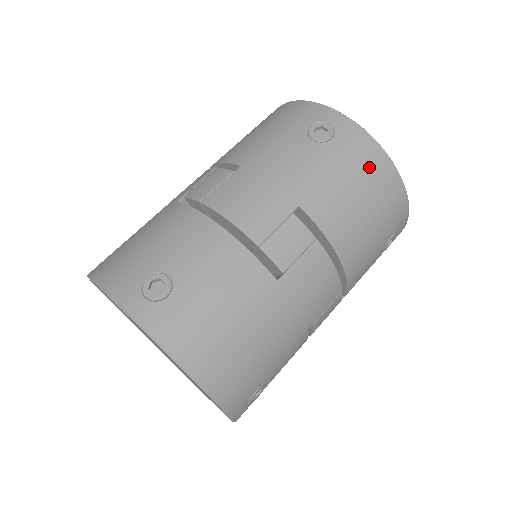
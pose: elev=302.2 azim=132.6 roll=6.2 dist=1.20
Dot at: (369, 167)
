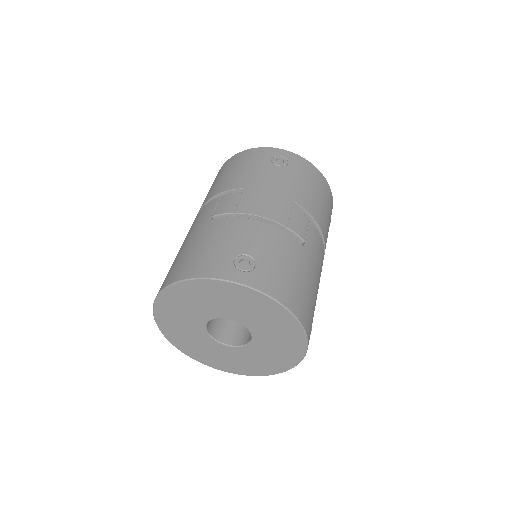
Dot at: (314, 177)
